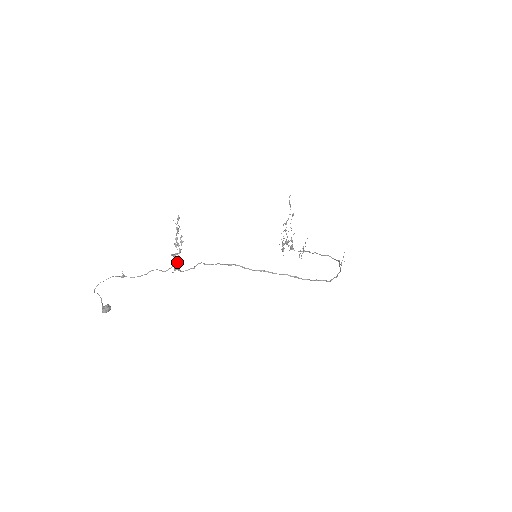
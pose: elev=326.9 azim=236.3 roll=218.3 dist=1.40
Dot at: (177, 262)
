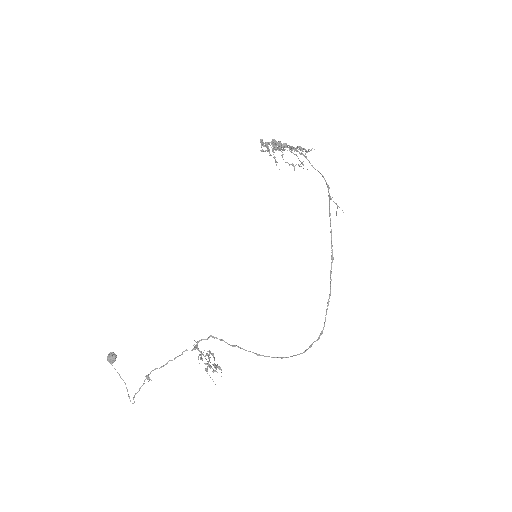
Dot at: (202, 354)
